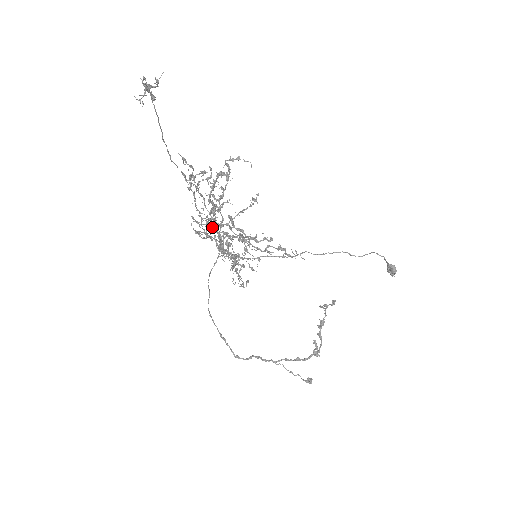
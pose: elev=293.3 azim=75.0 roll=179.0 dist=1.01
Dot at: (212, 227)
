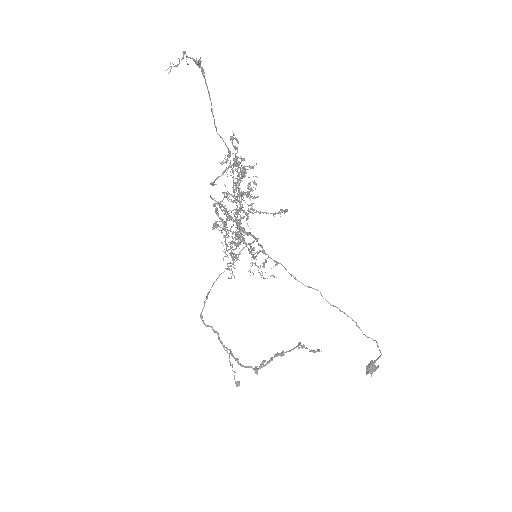
Dot at: (214, 204)
